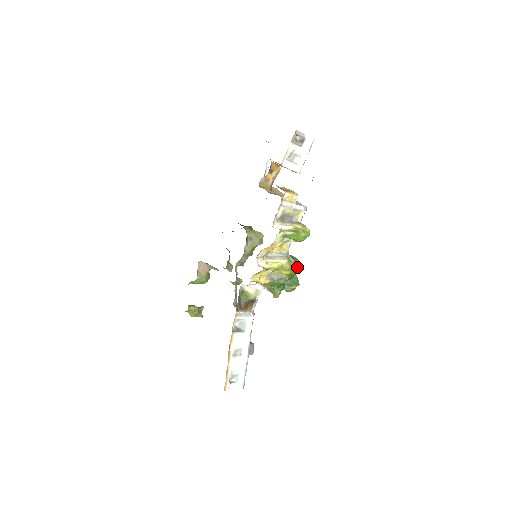
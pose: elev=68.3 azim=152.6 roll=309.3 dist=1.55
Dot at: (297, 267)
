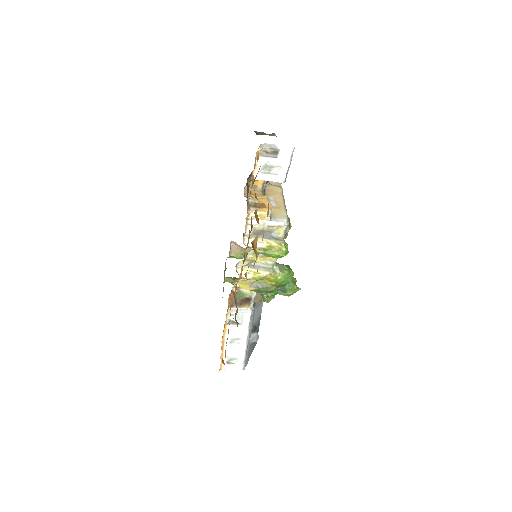
Dot at: (283, 279)
